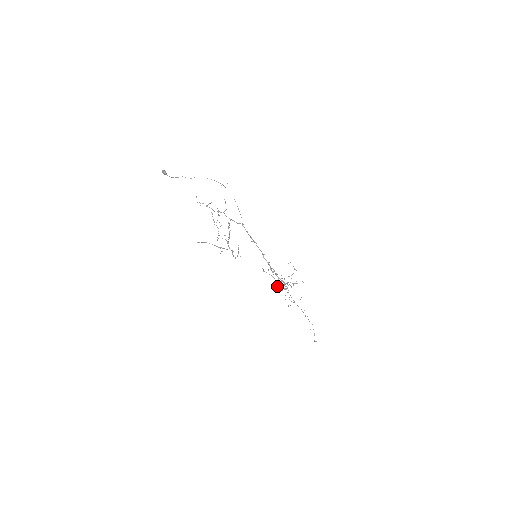
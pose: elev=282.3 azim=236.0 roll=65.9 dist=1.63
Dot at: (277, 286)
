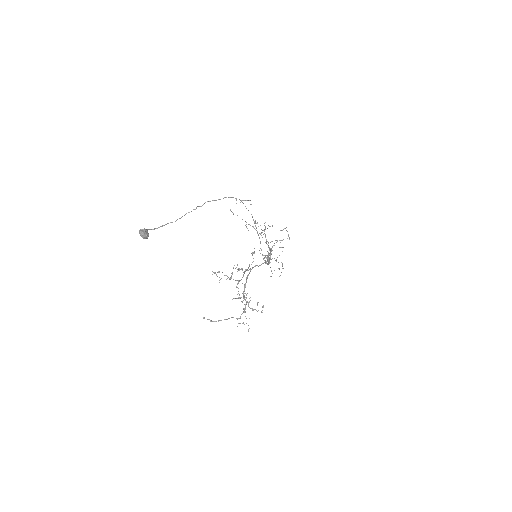
Dot at: (246, 226)
